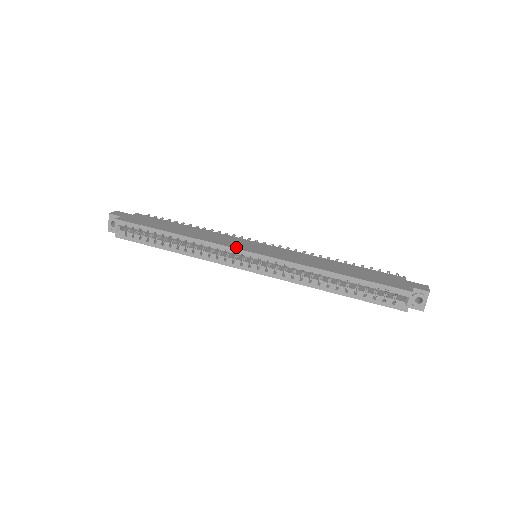
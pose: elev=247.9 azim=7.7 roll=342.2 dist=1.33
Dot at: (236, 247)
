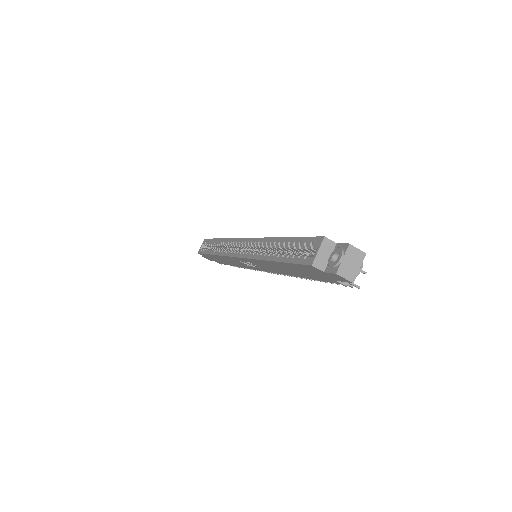
Dot at: occluded
